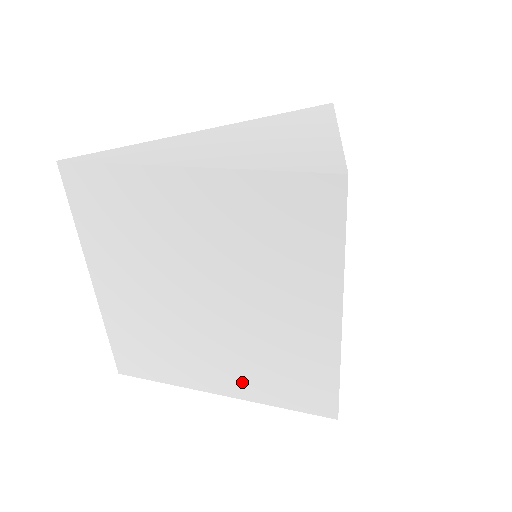
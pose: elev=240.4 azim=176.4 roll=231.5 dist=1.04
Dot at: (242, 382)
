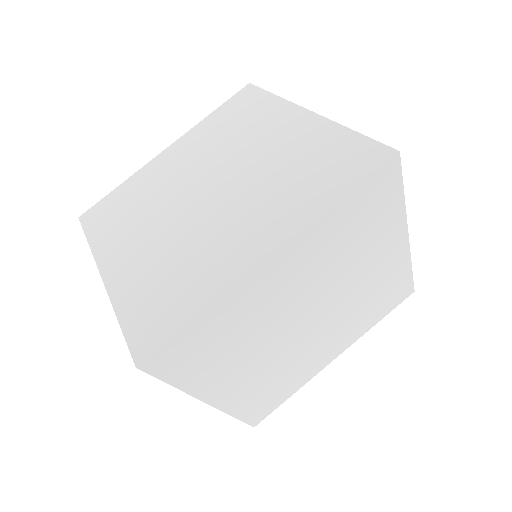
Dot at: (130, 273)
